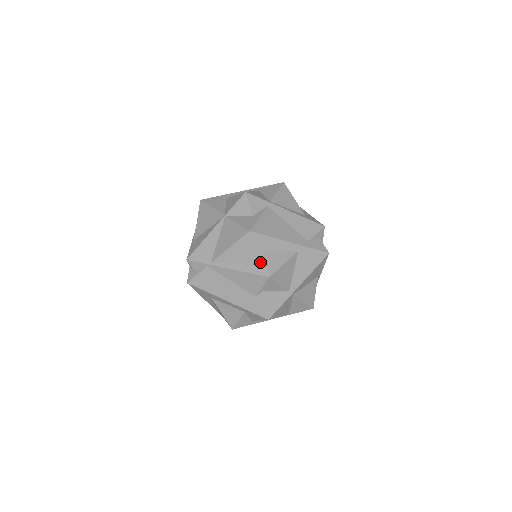
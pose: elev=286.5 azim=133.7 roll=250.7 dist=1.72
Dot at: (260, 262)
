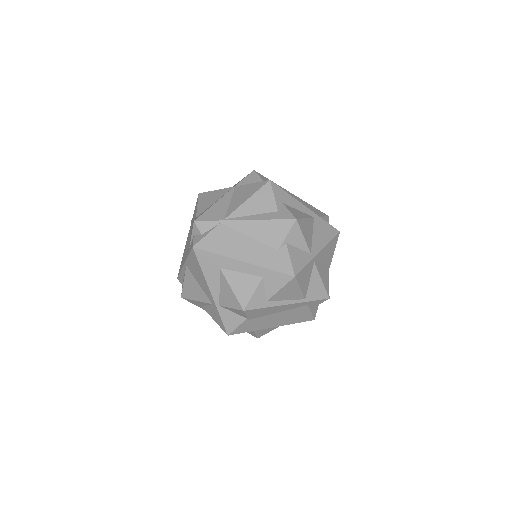
Dot at: (282, 210)
